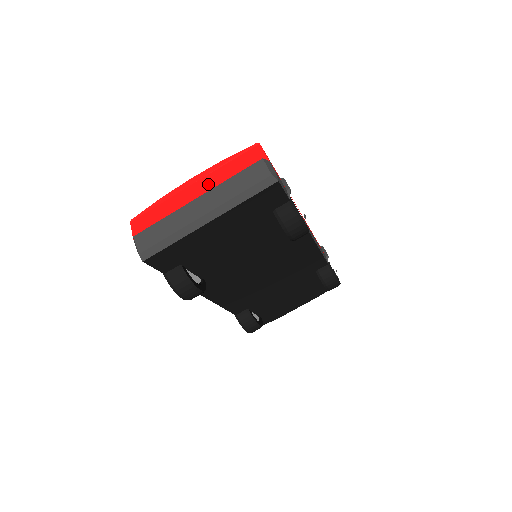
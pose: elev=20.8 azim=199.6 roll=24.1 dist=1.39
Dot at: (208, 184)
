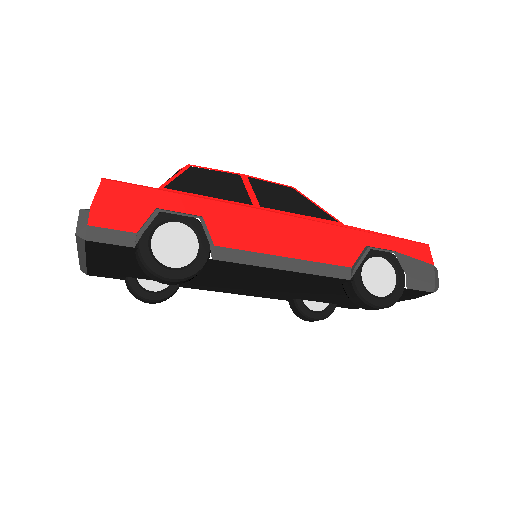
Dot at: occluded
